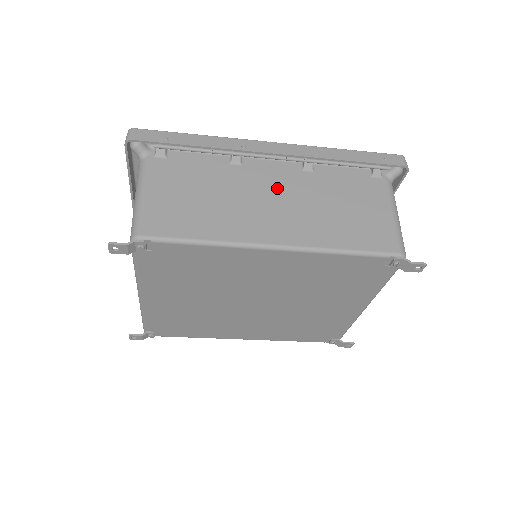
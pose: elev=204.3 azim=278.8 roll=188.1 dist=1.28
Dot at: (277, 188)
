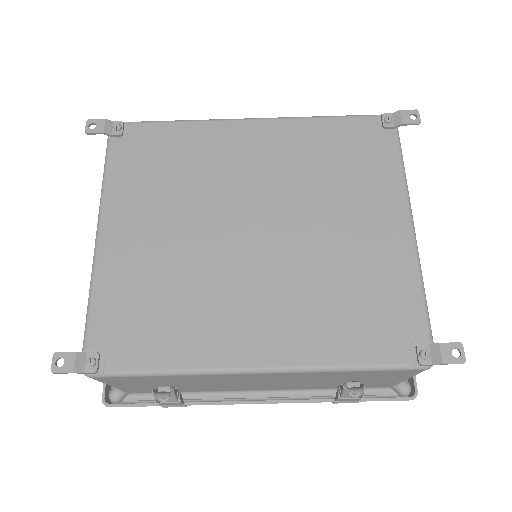
Dot at: occluded
